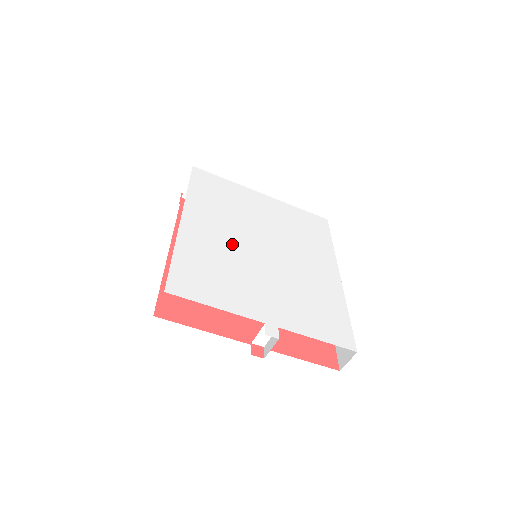
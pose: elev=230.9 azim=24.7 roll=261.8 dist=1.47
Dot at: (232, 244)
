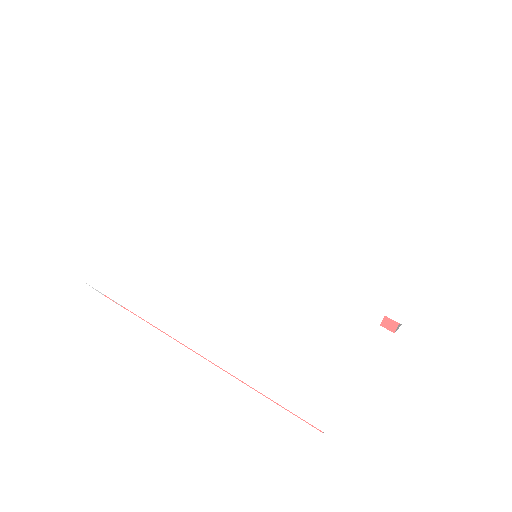
Dot at: (248, 295)
